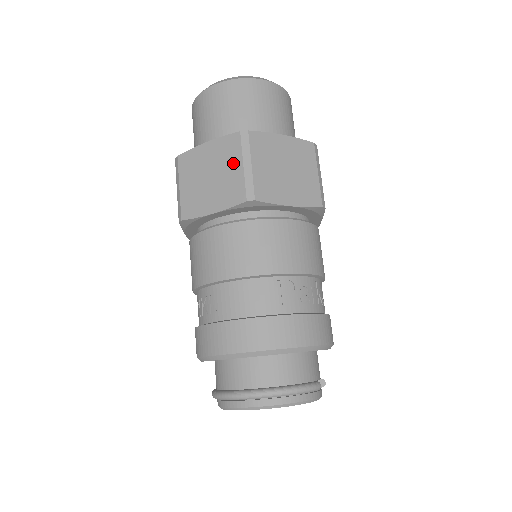
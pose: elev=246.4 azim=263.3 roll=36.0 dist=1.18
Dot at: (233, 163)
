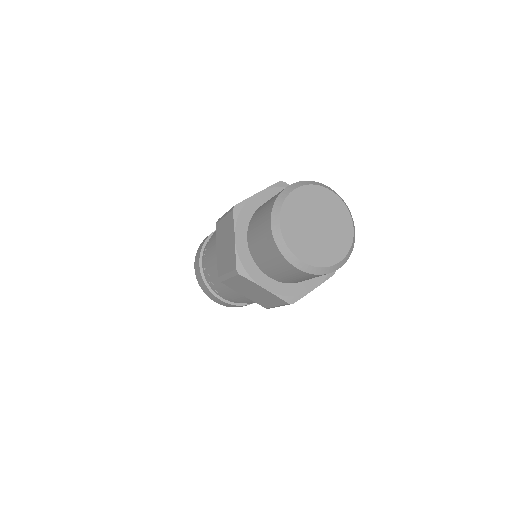
Dot at: (272, 302)
